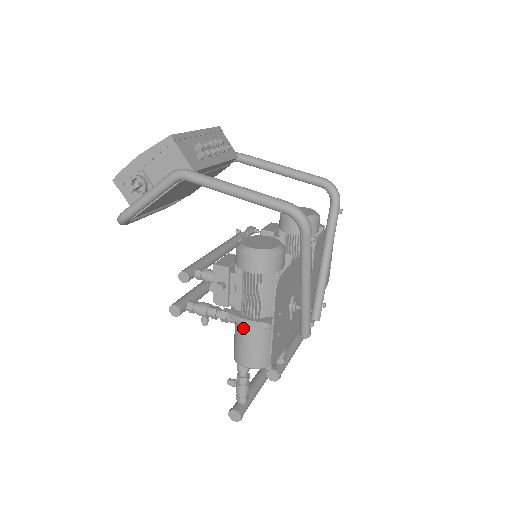
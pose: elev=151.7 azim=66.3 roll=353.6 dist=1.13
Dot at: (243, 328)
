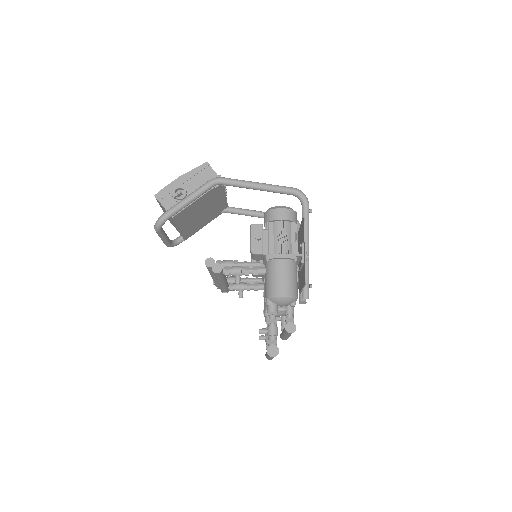
Dot at: (278, 264)
